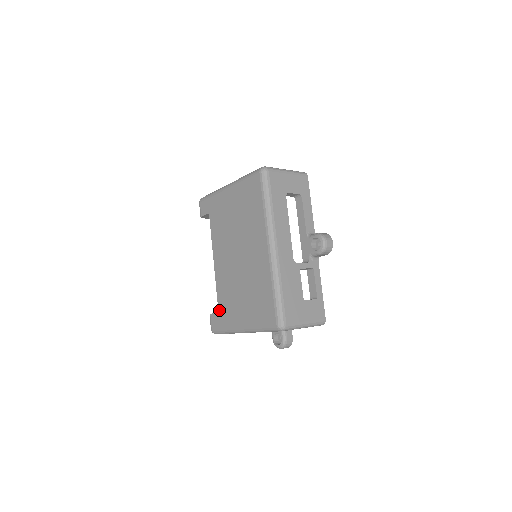
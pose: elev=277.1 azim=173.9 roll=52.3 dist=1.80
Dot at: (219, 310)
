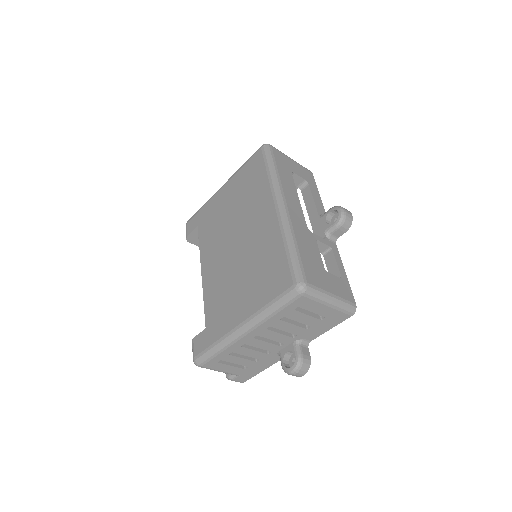
Dot at: (207, 324)
